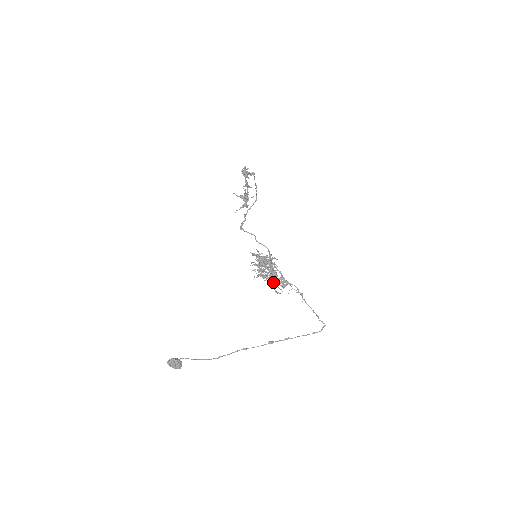
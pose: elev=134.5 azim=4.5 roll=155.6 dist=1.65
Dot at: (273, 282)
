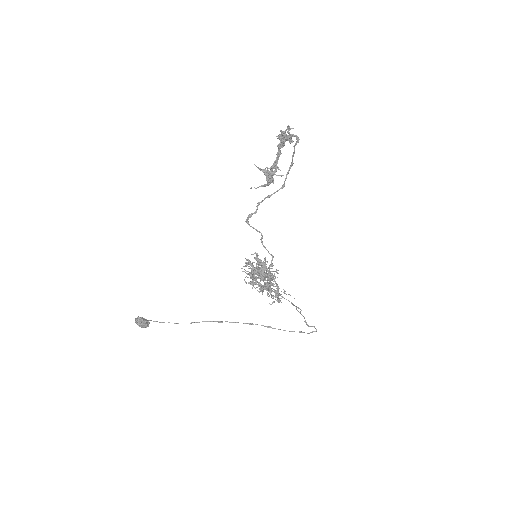
Dot at: occluded
